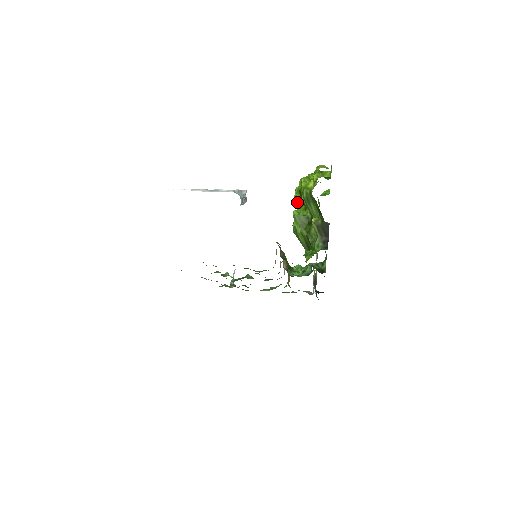
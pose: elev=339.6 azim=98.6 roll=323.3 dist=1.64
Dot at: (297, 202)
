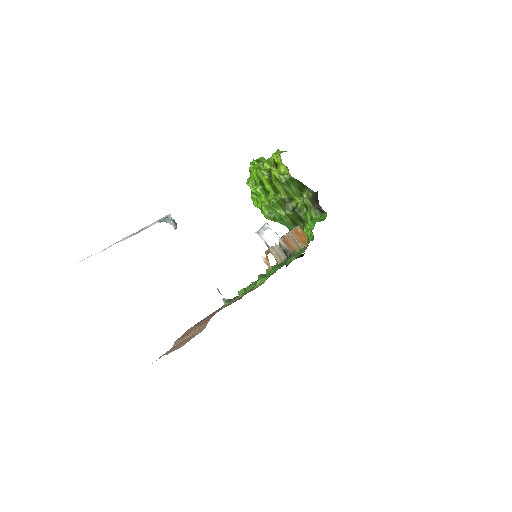
Dot at: (259, 193)
